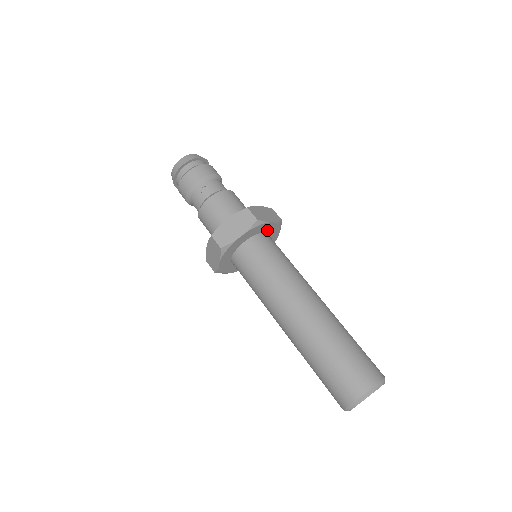
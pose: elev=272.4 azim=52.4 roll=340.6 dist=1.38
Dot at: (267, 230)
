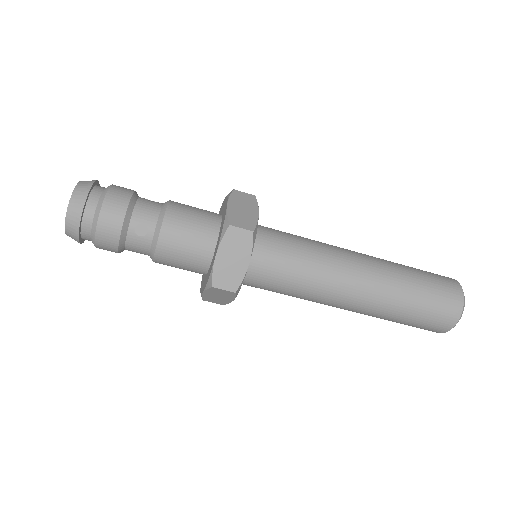
Dot at: occluded
